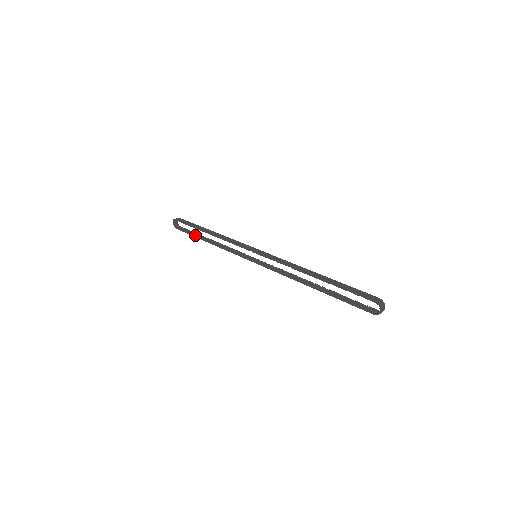
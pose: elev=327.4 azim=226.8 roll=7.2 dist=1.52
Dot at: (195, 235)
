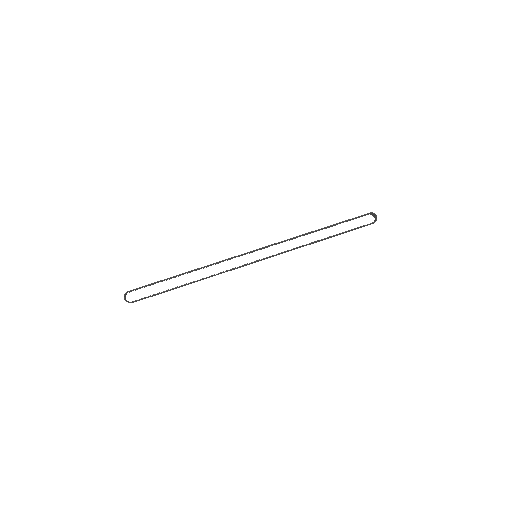
Dot at: (166, 290)
